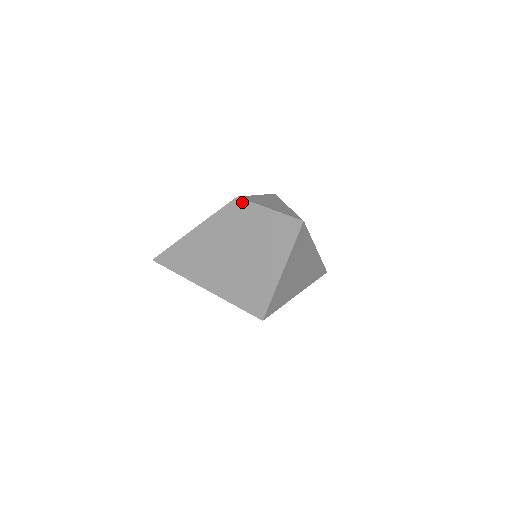
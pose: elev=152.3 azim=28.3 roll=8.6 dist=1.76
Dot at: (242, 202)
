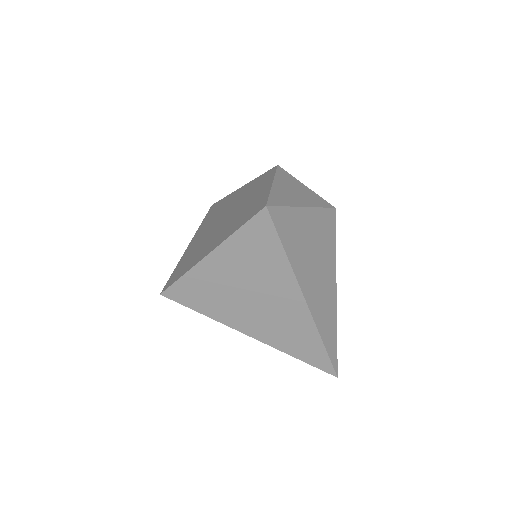
Dot at: (273, 171)
